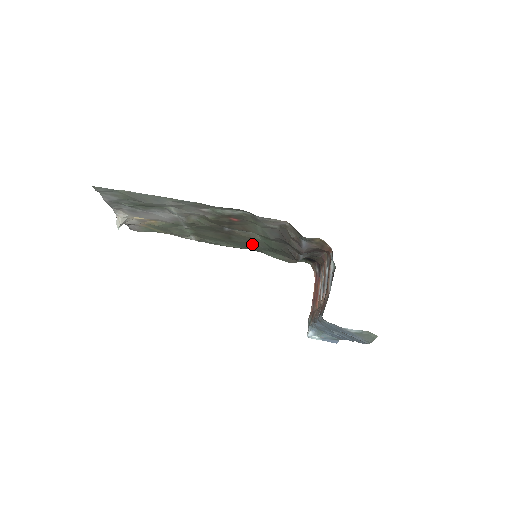
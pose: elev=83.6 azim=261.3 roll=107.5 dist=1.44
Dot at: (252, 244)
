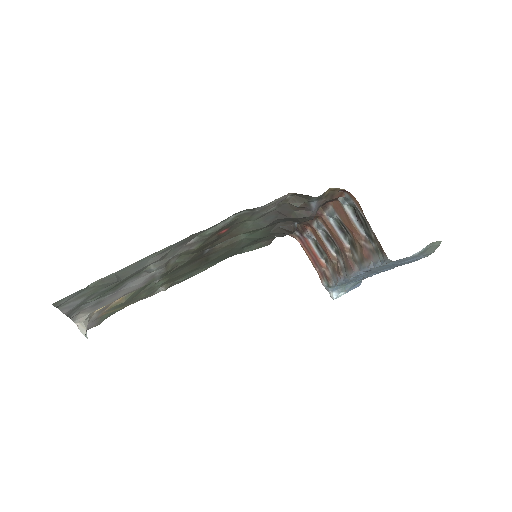
Dot at: (231, 250)
